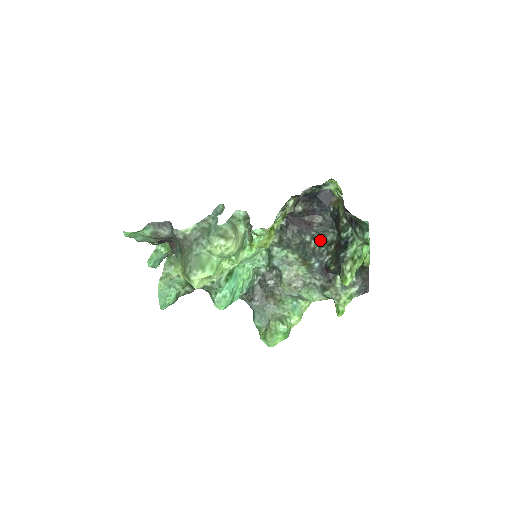
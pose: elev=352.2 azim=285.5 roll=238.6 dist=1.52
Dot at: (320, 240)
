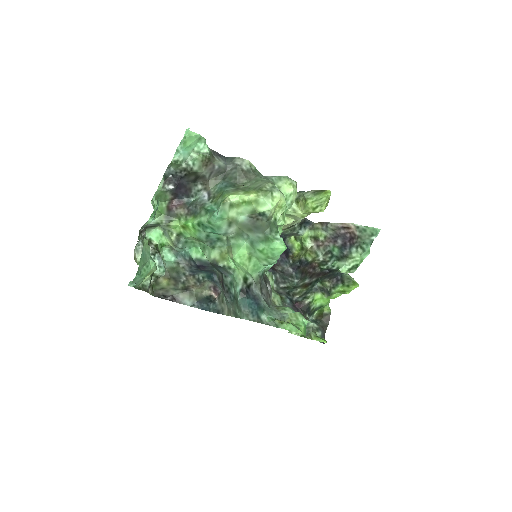
Dot at: (281, 285)
